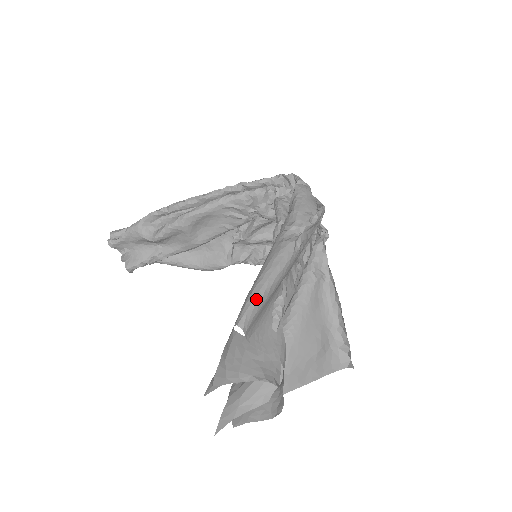
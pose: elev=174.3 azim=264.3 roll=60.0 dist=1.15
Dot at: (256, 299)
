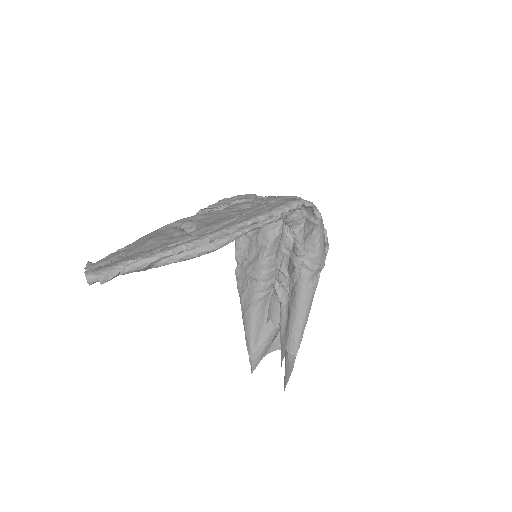
Dot at: occluded
